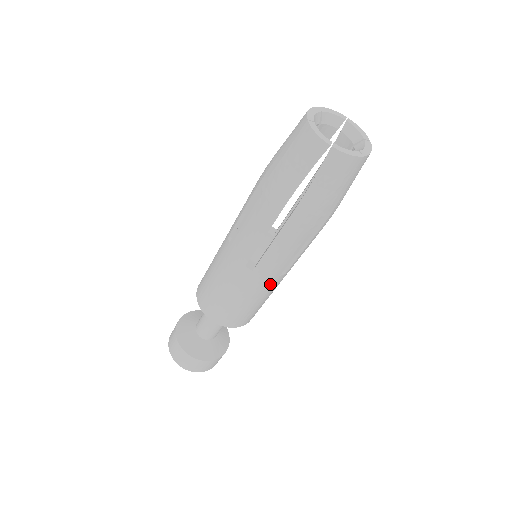
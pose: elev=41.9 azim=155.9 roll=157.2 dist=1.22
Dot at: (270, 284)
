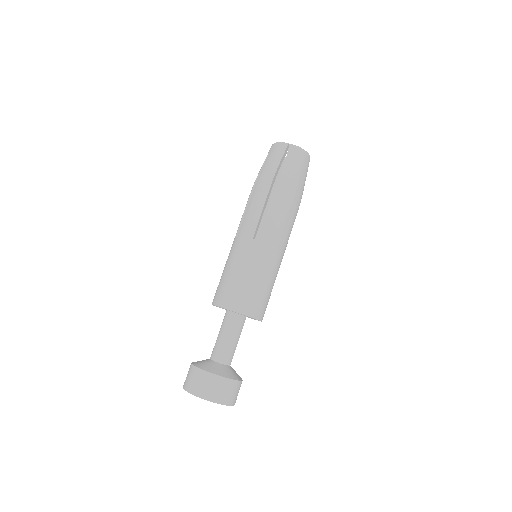
Dot at: (247, 248)
